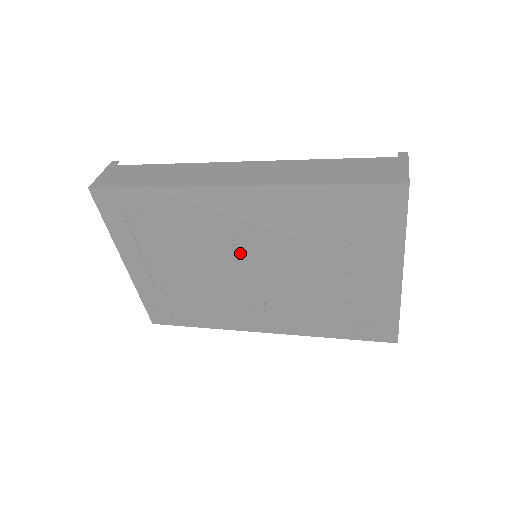
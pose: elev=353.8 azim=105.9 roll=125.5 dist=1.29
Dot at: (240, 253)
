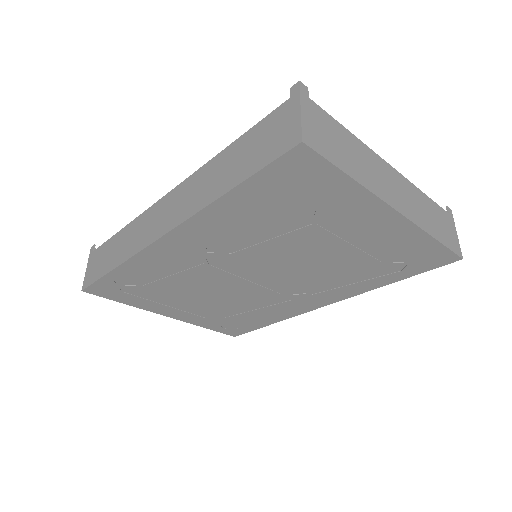
Dot at: (232, 271)
